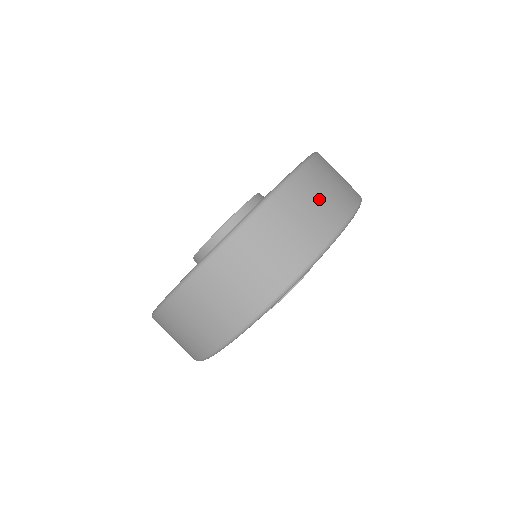
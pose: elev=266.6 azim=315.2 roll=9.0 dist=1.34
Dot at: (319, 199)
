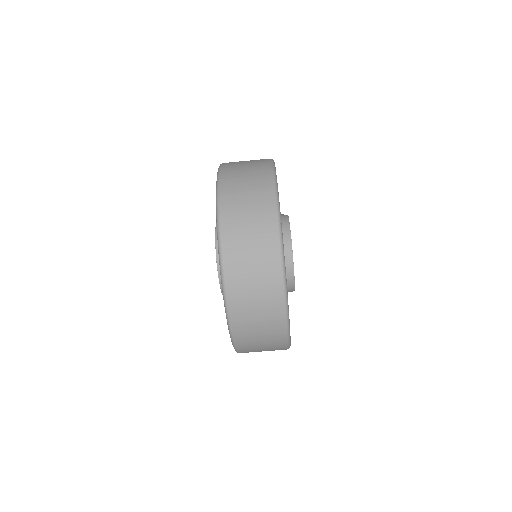
Dot at: (257, 321)
